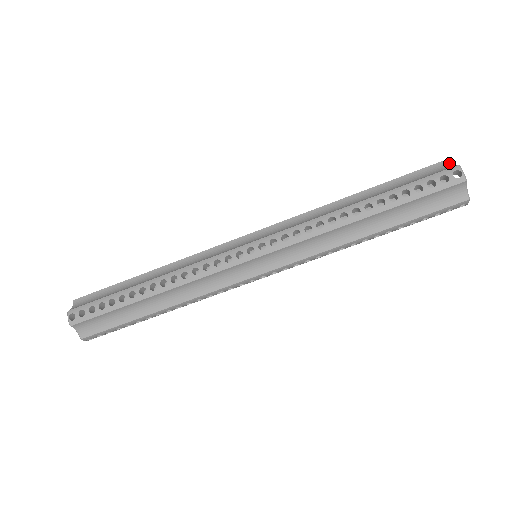
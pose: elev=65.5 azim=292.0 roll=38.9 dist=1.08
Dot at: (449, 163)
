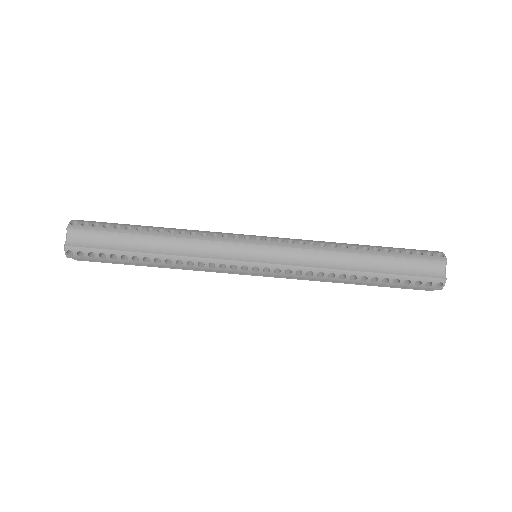
Dot at: occluded
